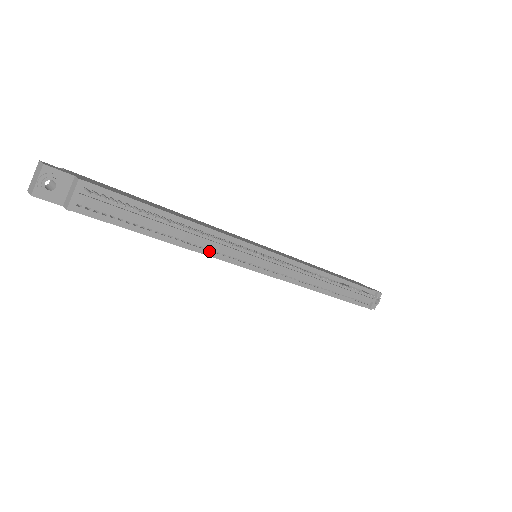
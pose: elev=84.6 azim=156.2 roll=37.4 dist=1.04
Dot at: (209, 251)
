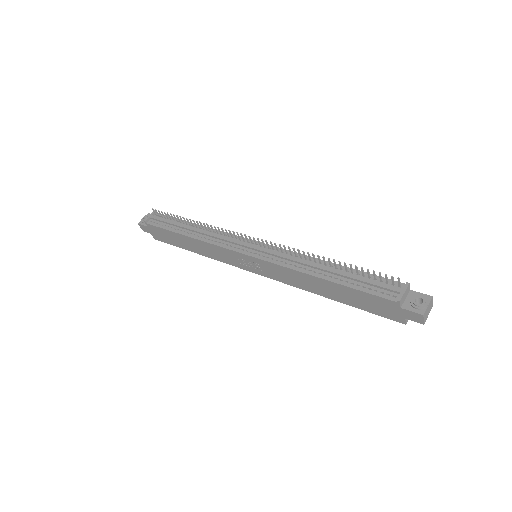
Dot at: (210, 240)
